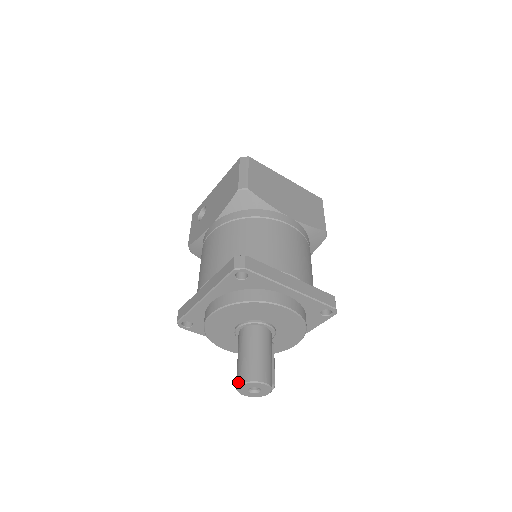
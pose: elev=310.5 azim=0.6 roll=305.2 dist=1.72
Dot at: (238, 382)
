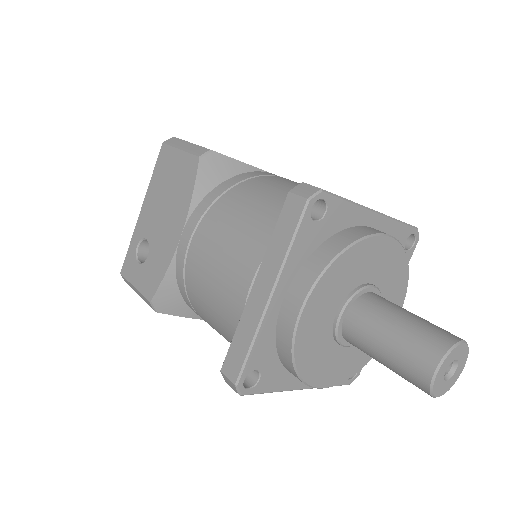
Dot at: (428, 370)
